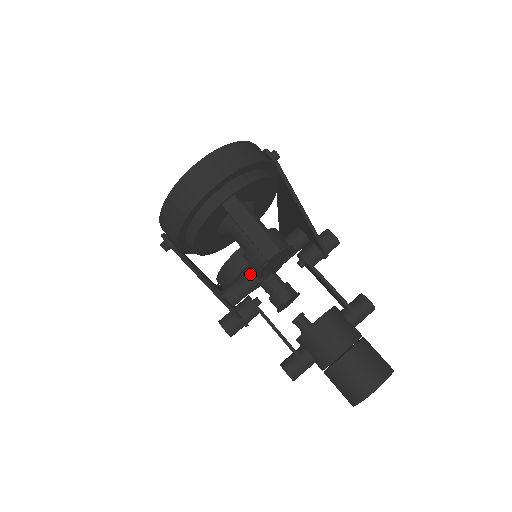
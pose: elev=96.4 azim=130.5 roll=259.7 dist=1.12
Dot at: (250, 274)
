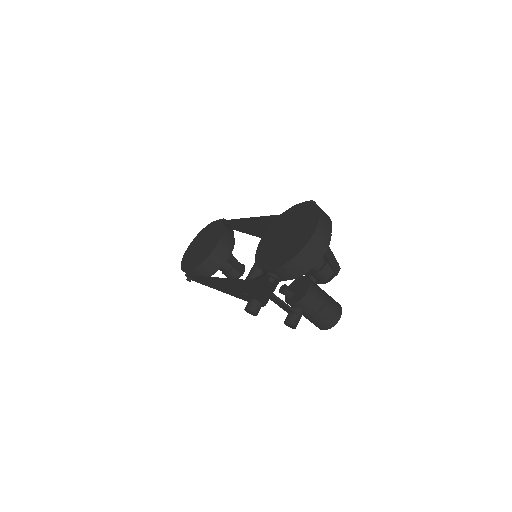
Dot at: (261, 271)
